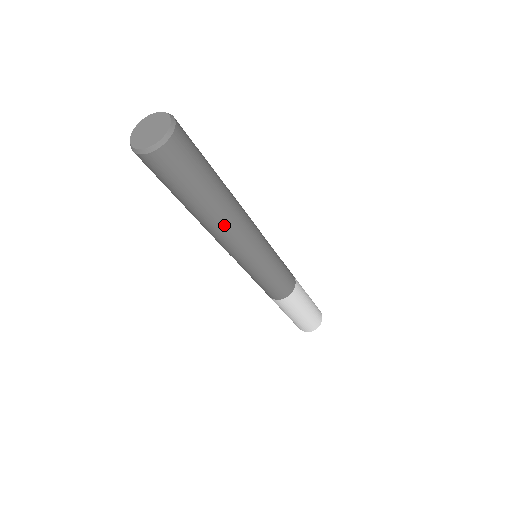
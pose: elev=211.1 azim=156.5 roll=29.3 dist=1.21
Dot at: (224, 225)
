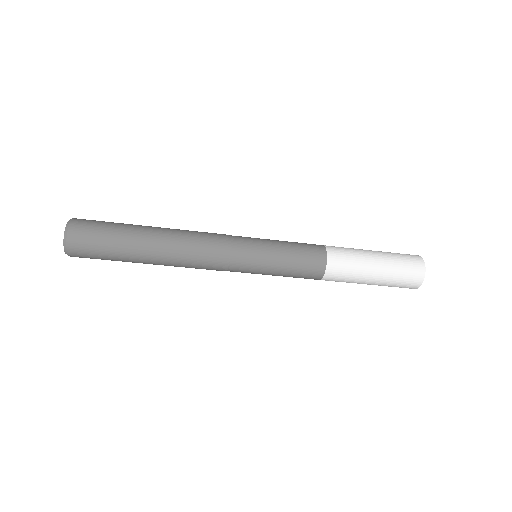
Dot at: (172, 263)
